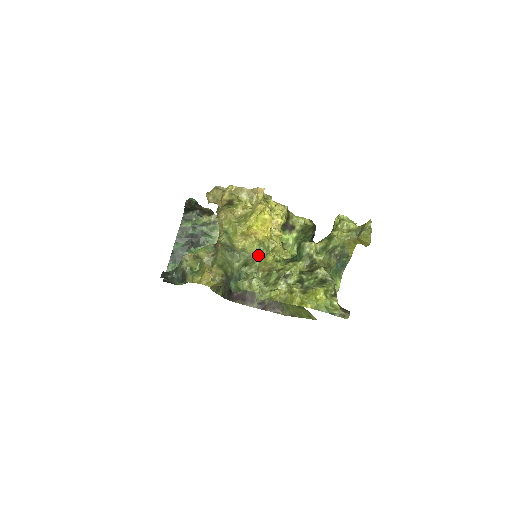
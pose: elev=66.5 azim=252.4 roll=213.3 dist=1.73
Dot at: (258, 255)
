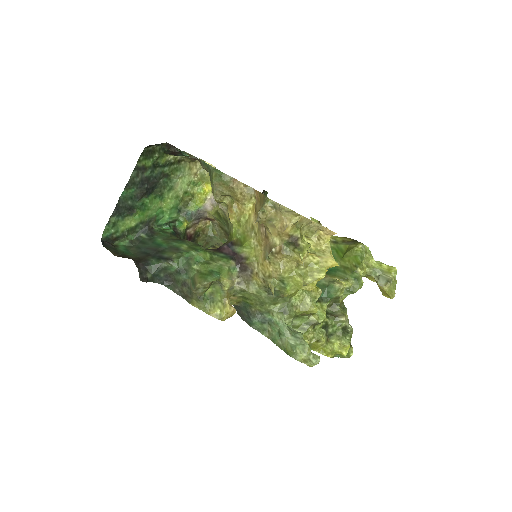
Dot at: (299, 301)
